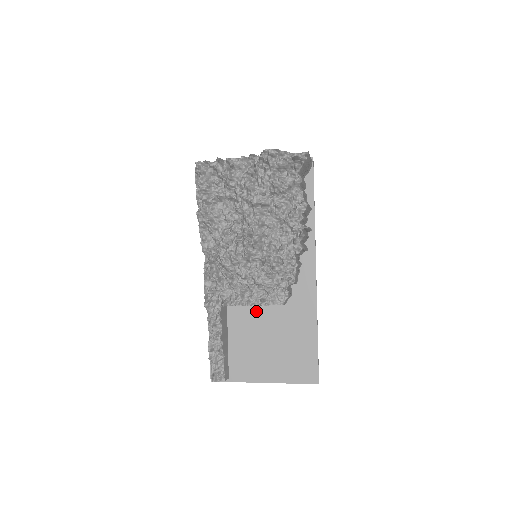
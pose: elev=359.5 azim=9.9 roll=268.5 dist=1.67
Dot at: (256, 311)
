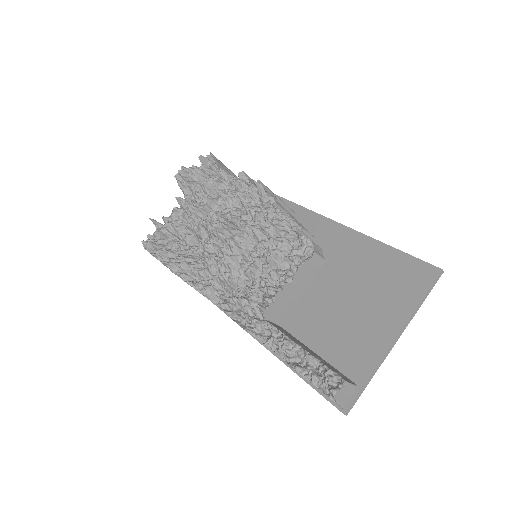
Dot at: (309, 297)
